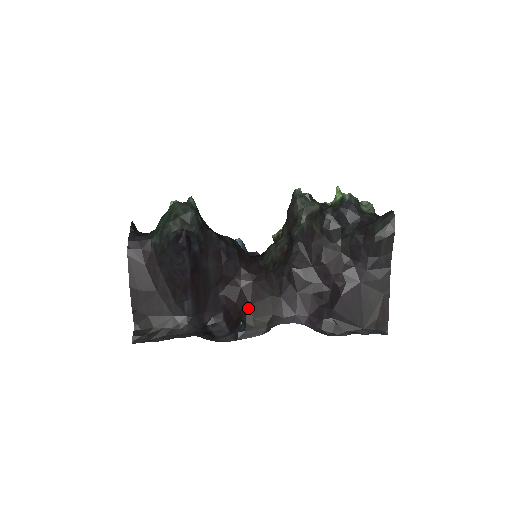
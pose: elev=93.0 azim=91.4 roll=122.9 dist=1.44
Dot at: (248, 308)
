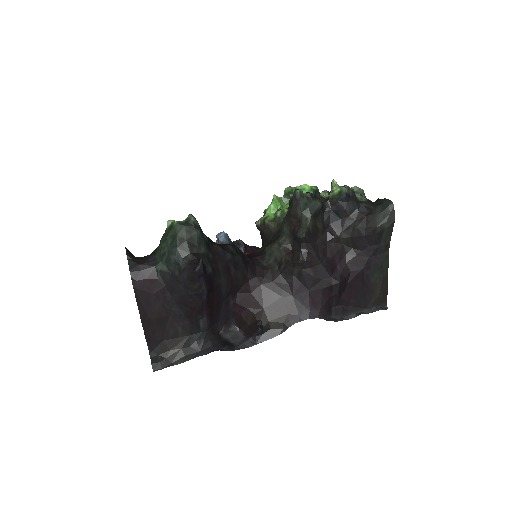
Dot at: (262, 312)
